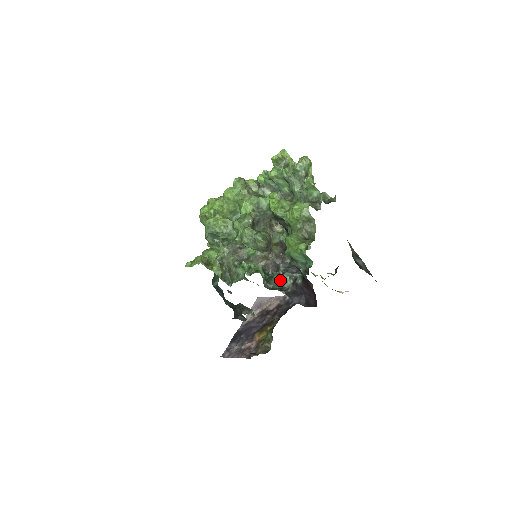
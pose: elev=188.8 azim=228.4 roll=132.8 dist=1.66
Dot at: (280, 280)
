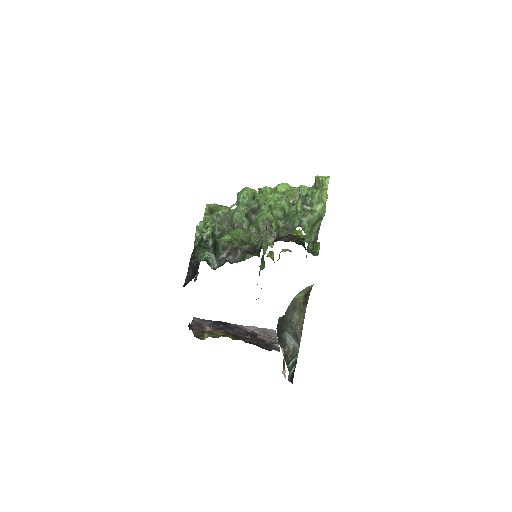
Dot at: (203, 253)
